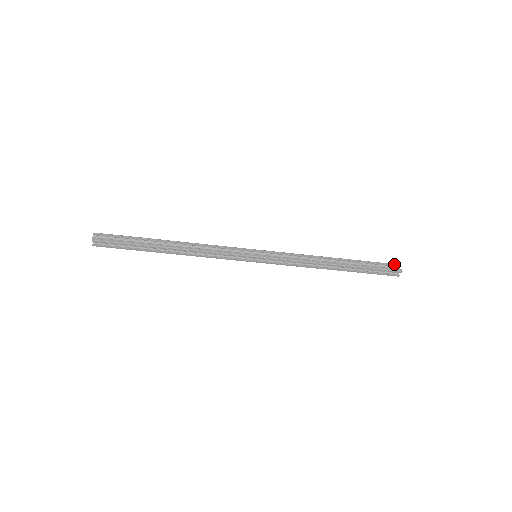
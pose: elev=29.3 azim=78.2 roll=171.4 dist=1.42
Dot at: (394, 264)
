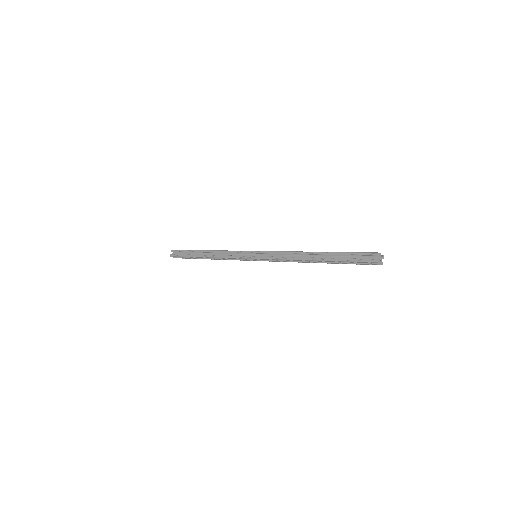
Dot at: (372, 253)
